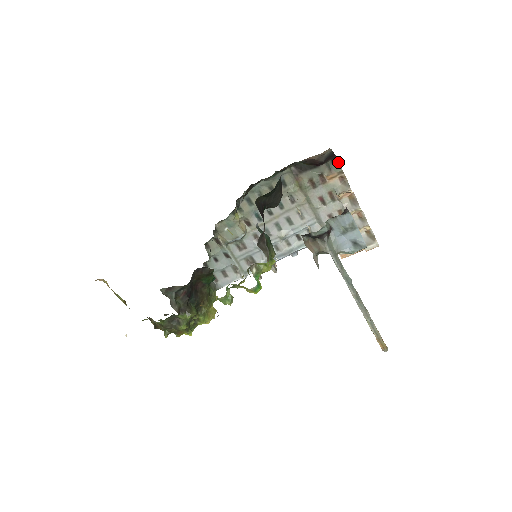
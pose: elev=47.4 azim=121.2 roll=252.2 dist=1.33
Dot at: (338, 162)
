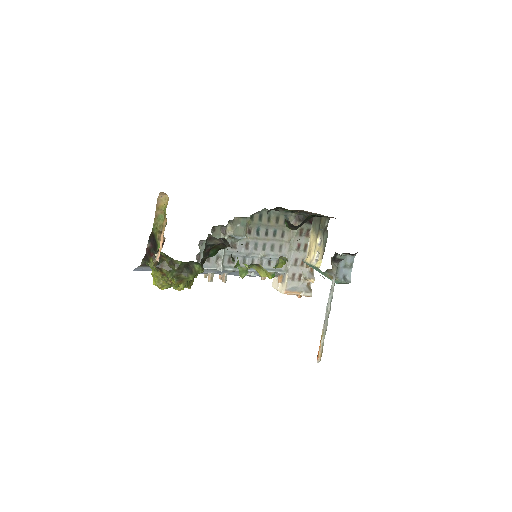
Dot at: occluded
